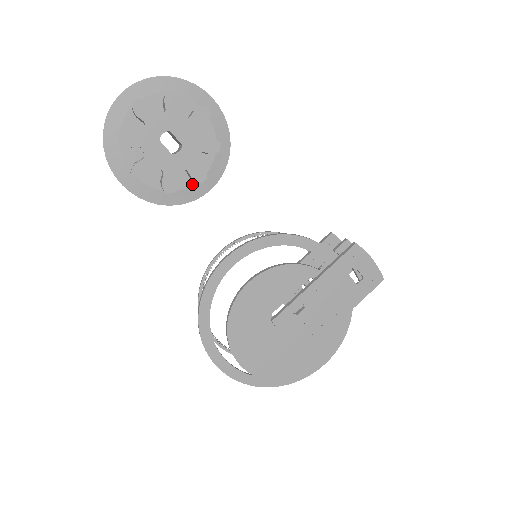
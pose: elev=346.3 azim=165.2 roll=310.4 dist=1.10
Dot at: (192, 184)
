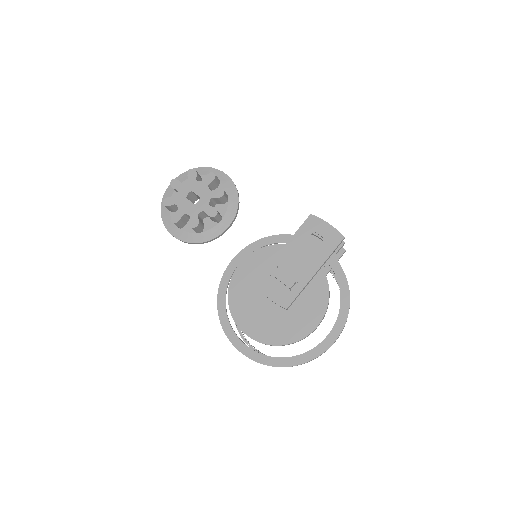
Dot at: (215, 225)
